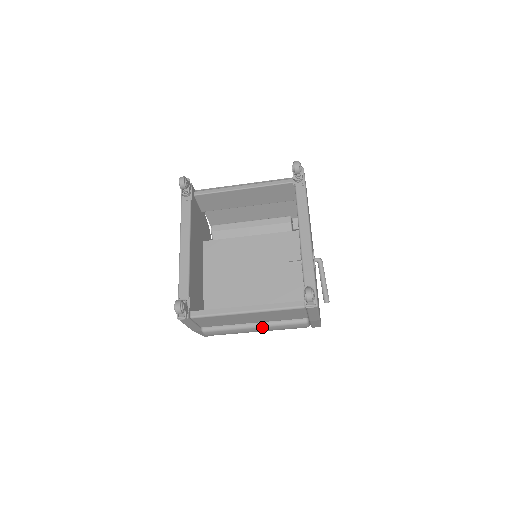
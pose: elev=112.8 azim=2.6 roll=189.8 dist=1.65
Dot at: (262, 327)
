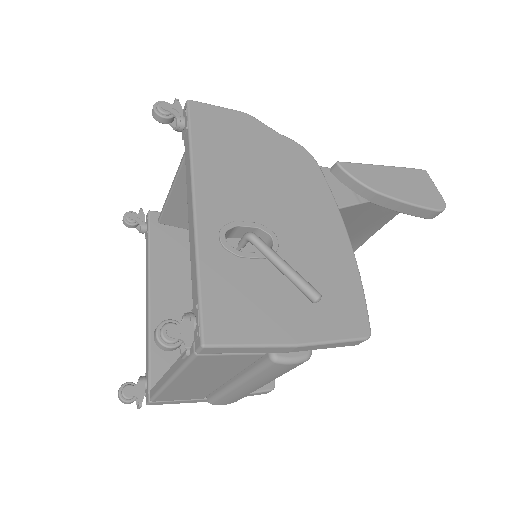
Dot at: (243, 383)
